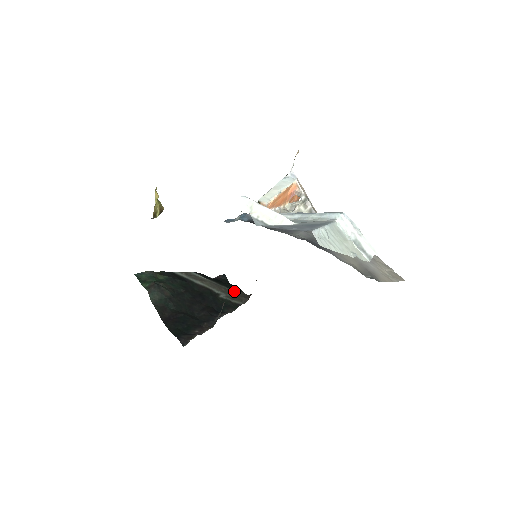
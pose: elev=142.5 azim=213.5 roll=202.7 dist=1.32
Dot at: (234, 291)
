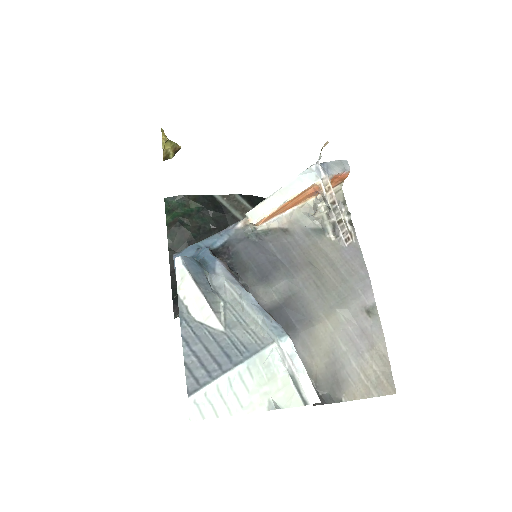
Dot at: occluded
